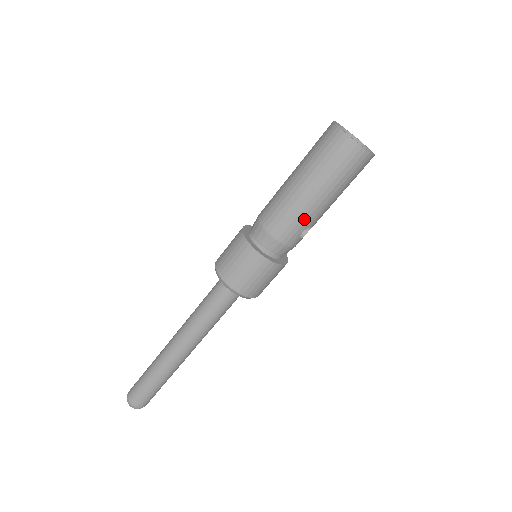
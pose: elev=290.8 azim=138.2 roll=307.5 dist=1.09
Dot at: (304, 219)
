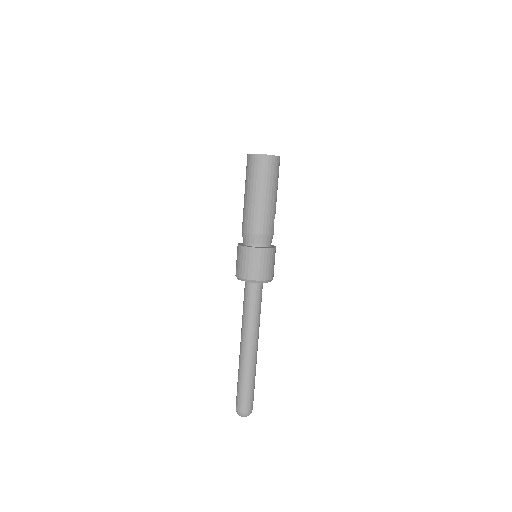
Dot at: (271, 213)
